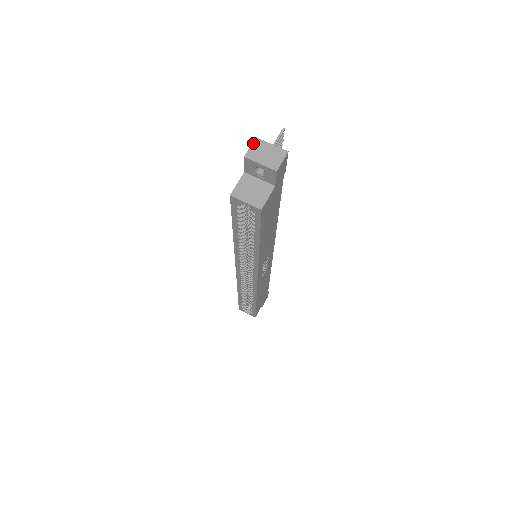
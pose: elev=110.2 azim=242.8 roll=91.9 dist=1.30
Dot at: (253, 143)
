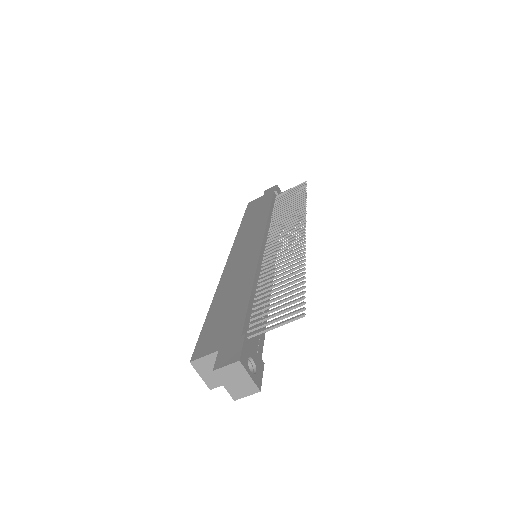
Dot at: (232, 364)
